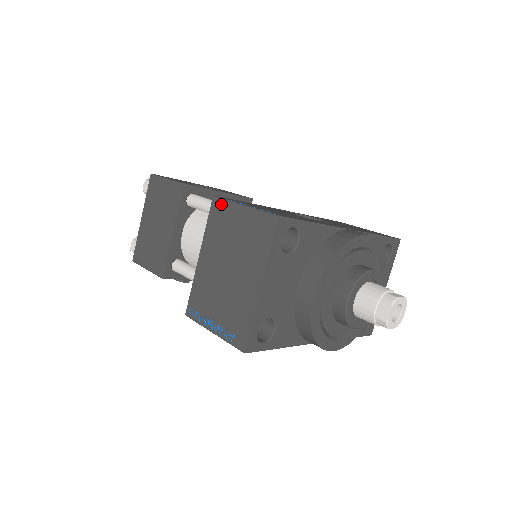
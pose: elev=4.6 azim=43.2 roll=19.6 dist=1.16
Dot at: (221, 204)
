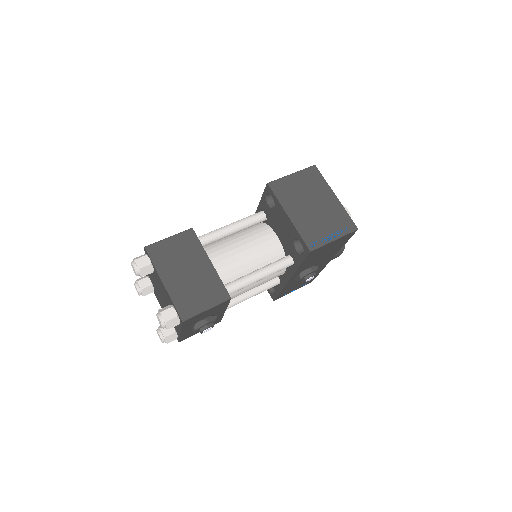
Dot at: (277, 183)
